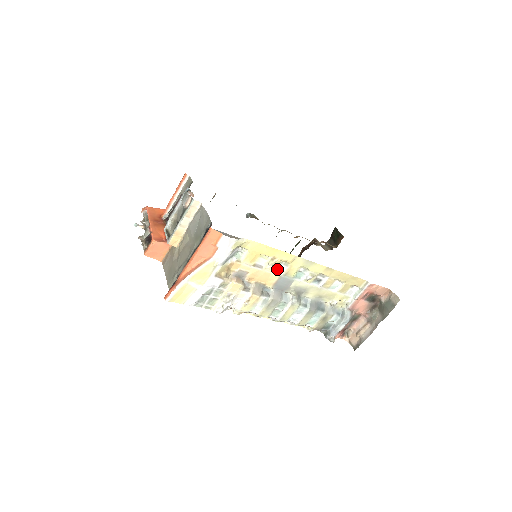
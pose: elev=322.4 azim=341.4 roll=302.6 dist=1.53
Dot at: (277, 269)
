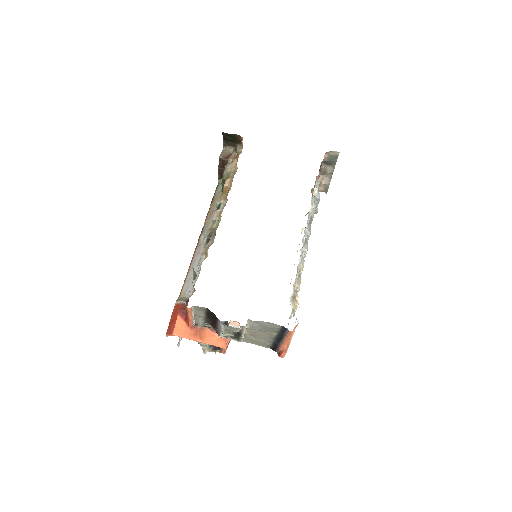
Dot at: occluded
